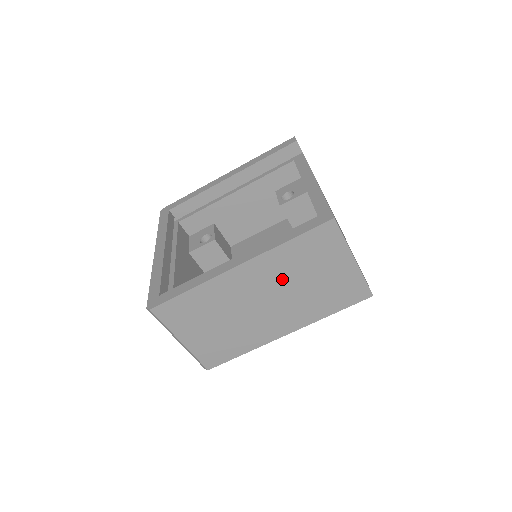
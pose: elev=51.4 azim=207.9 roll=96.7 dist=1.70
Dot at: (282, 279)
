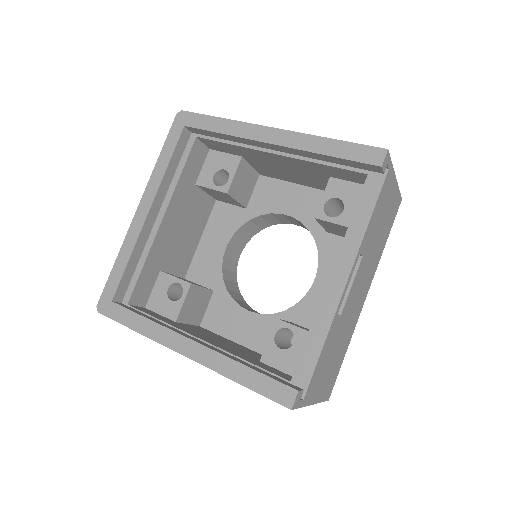
Dot at: occluded
